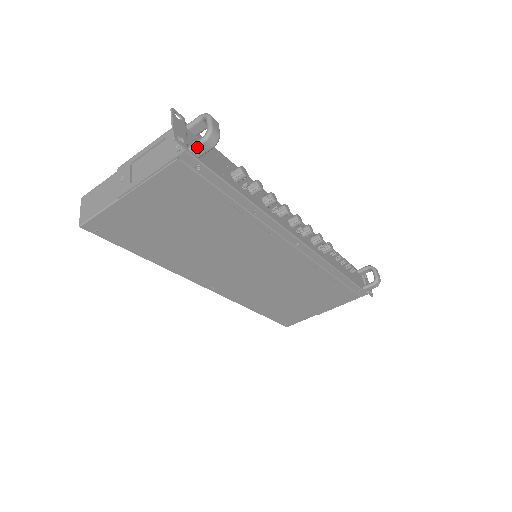
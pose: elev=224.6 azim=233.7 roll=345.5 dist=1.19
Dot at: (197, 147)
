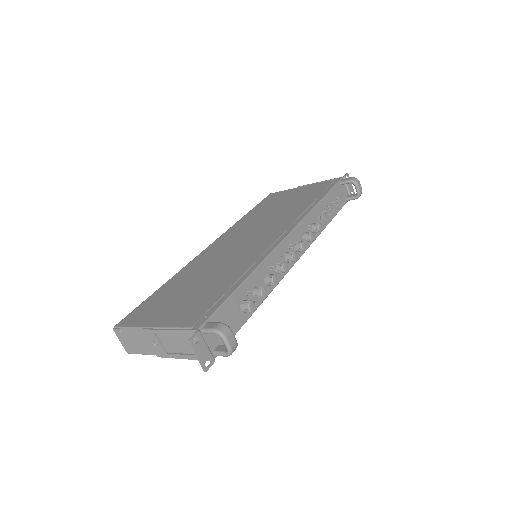
Dot at: occluded
